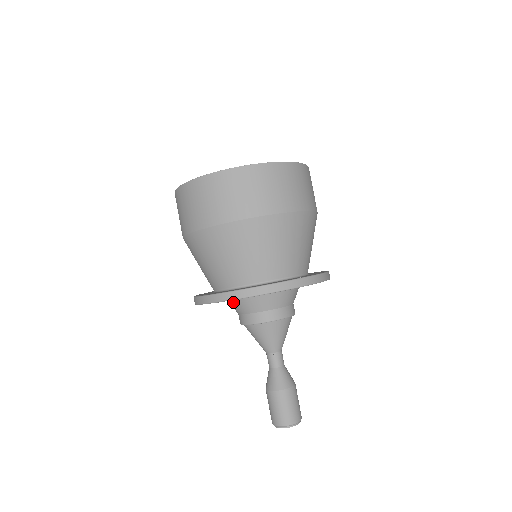
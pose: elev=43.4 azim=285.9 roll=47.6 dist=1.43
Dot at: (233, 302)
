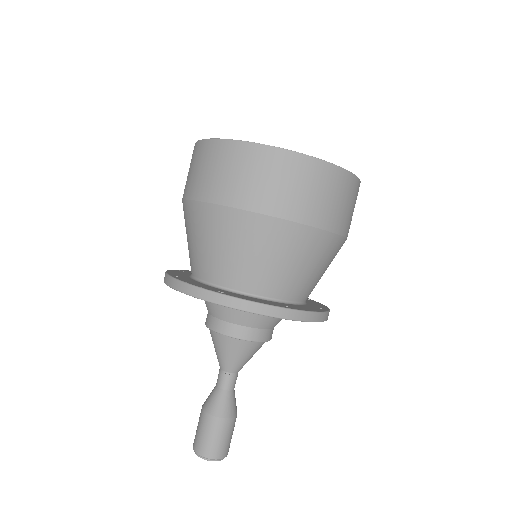
Dot at: occluded
